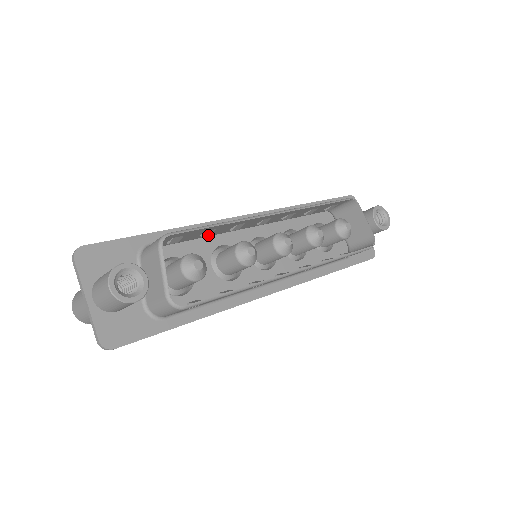
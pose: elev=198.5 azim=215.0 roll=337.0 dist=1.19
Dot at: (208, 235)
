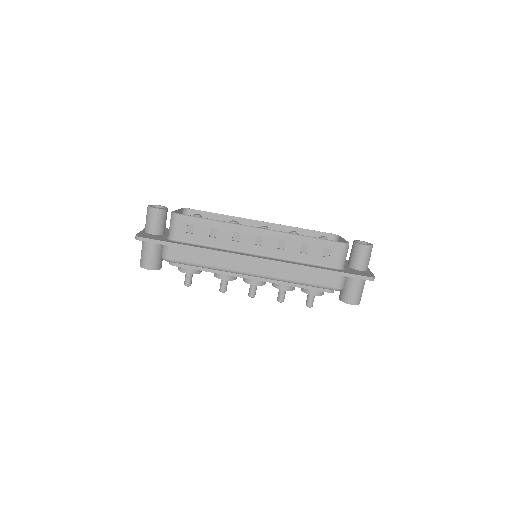
Dot at: occluded
